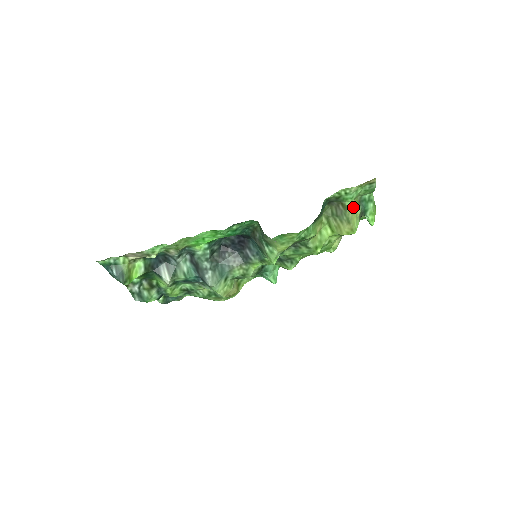
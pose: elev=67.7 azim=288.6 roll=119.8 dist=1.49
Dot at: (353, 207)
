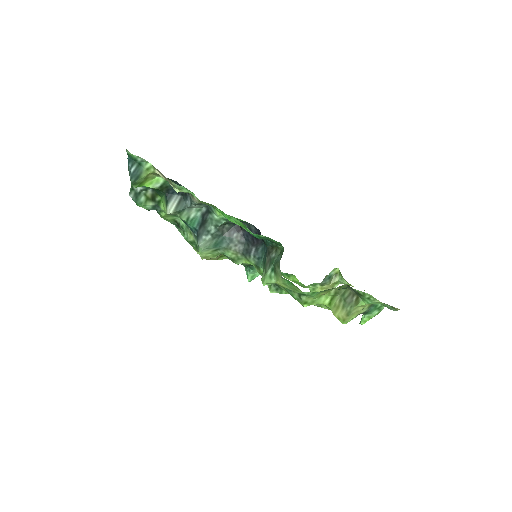
Dot at: (363, 307)
